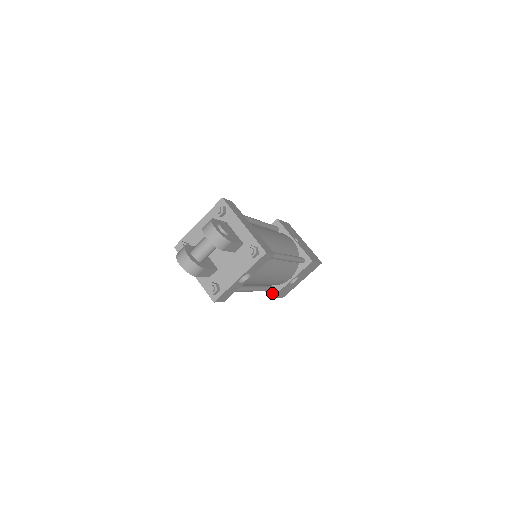
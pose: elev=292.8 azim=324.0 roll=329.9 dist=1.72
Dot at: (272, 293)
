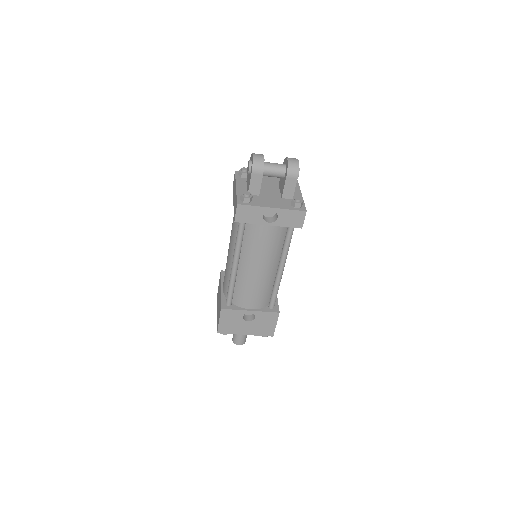
Dot at: (226, 306)
